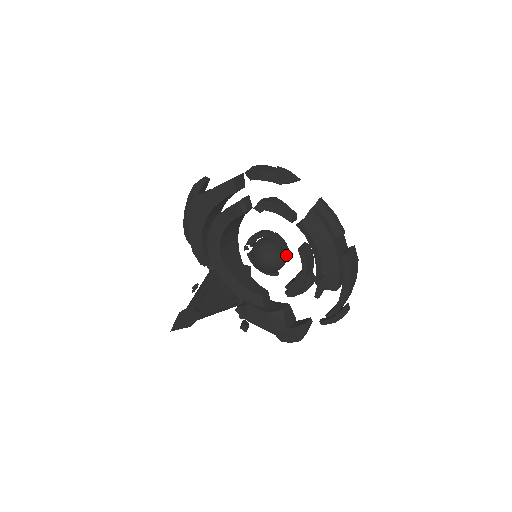
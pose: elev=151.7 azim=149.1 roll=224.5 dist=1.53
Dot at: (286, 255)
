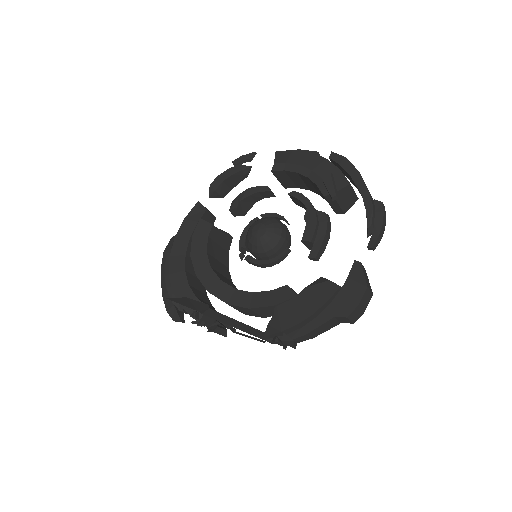
Dot at: occluded
